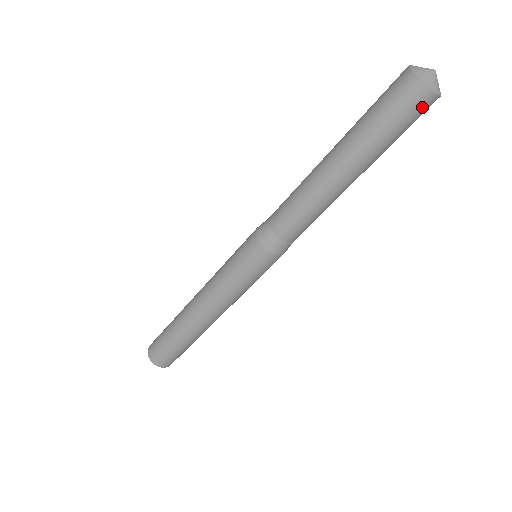
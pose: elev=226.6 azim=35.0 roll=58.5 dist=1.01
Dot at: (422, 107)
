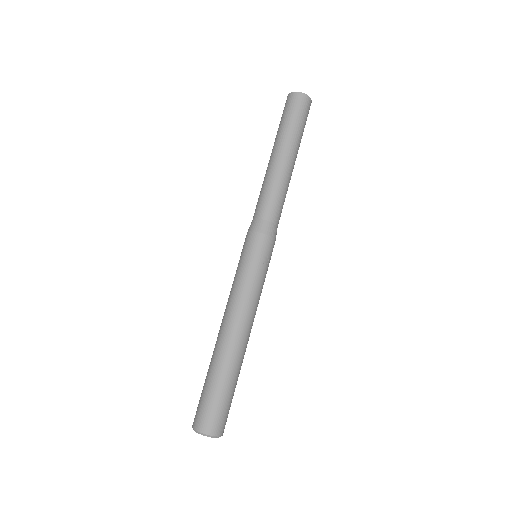
Dot at: (300, 102)
